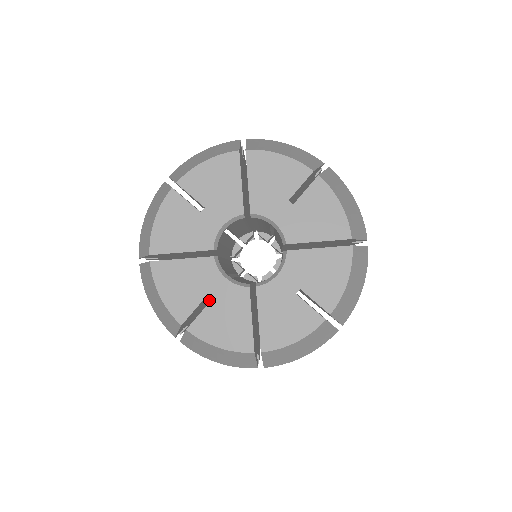
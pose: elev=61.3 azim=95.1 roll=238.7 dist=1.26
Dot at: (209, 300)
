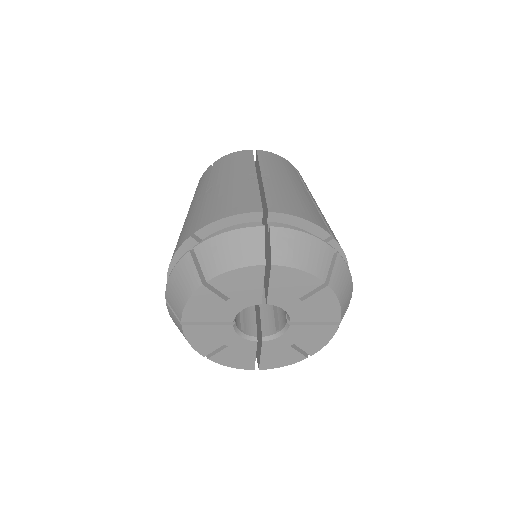
Dot at: occluded
